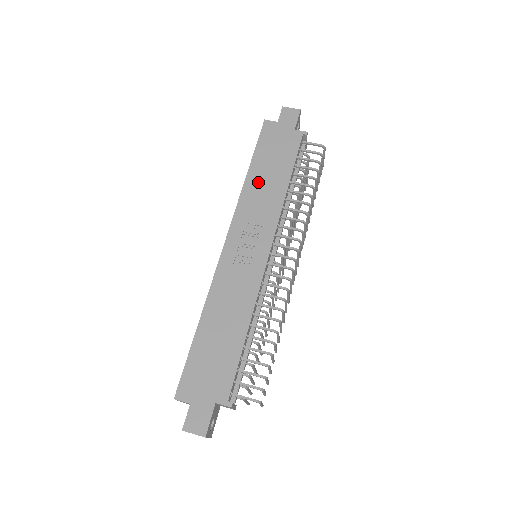
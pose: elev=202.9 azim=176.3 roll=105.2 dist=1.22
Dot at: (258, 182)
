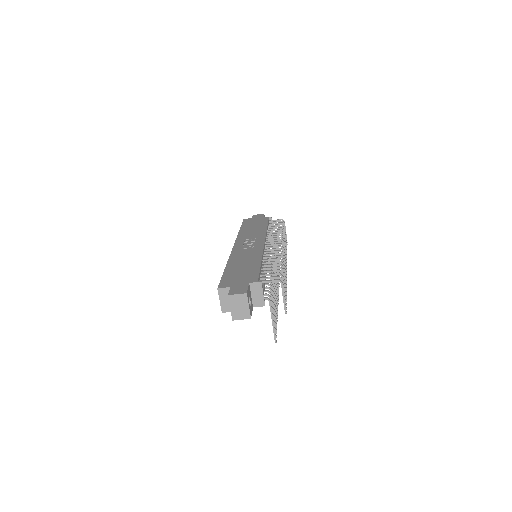
Dot at: (247, 231)
